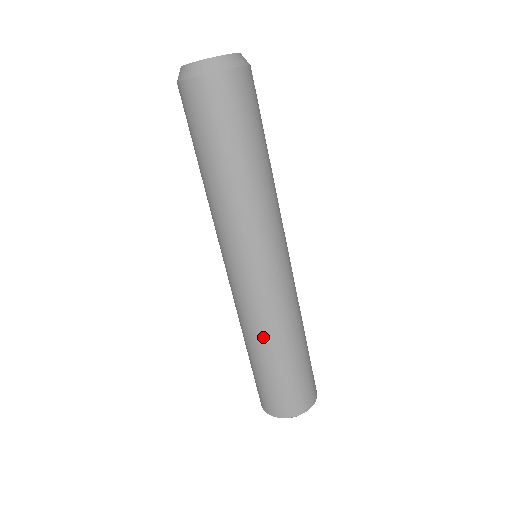
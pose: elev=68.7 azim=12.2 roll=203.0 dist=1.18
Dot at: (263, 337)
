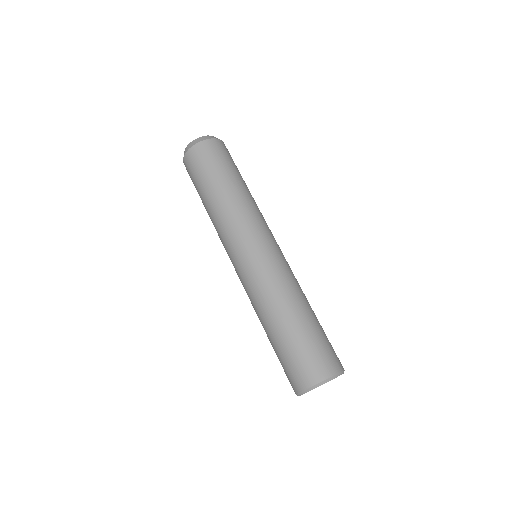
Dot at: (264, 311)
